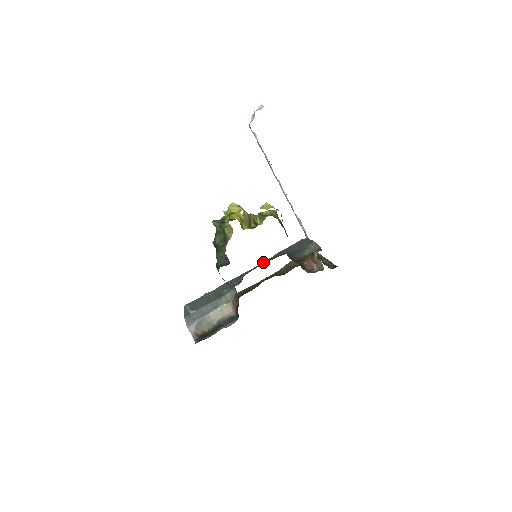
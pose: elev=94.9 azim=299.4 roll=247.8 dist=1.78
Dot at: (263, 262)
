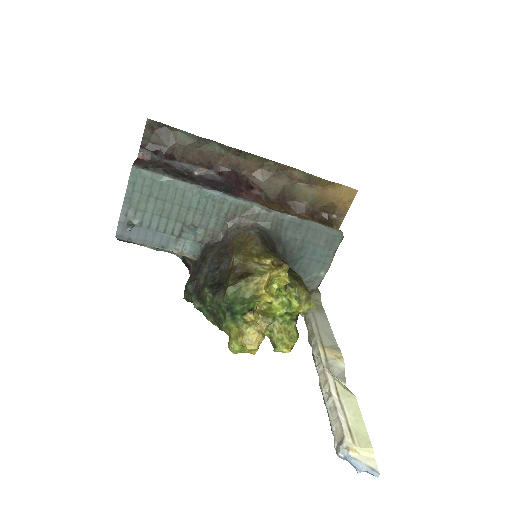
Dot at: (272, 216)
